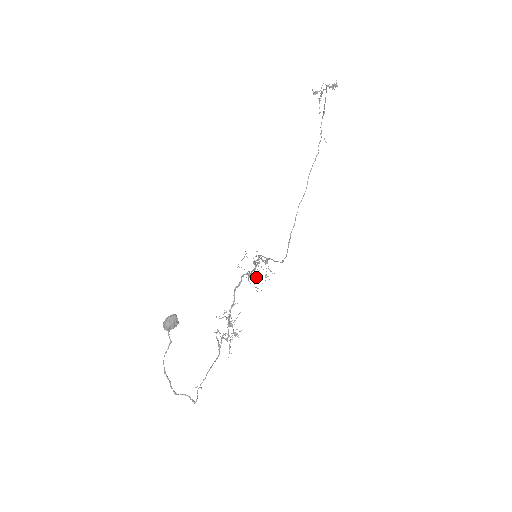
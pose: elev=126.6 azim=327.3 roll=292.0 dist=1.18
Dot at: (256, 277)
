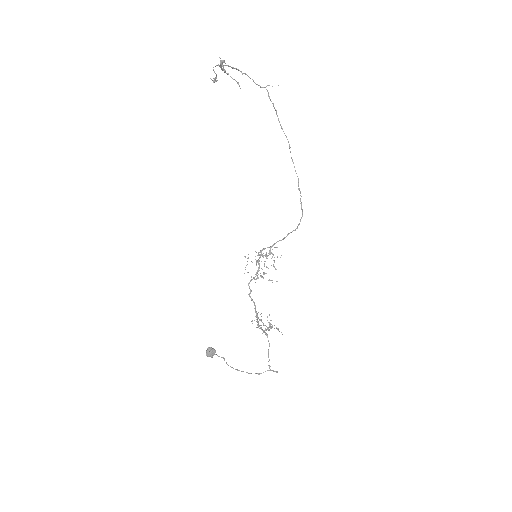
Dot at: (263, 274)
